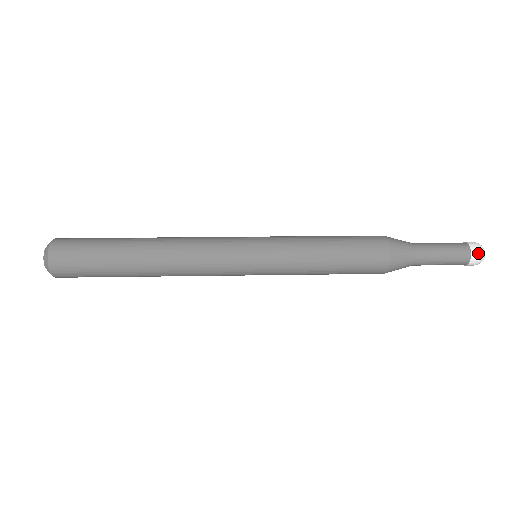
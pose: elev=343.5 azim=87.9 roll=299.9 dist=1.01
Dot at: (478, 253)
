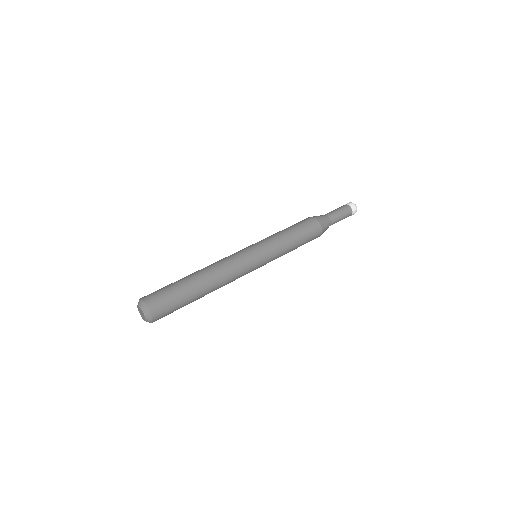
Dot at: (354, 206)
